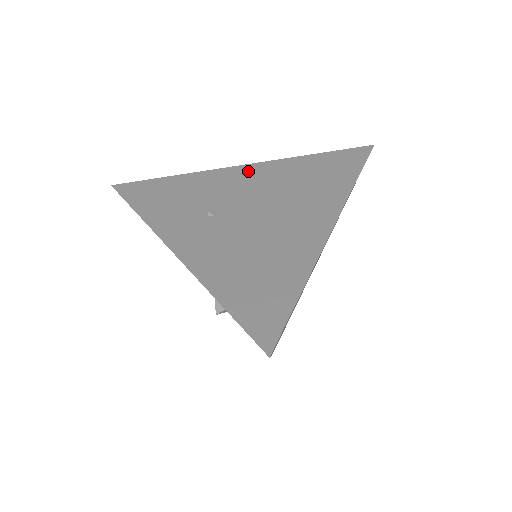
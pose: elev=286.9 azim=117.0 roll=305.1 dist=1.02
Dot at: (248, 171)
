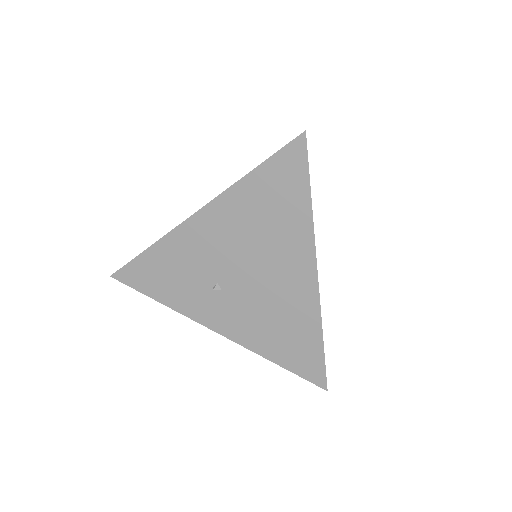
Dot at: (207, 222)
